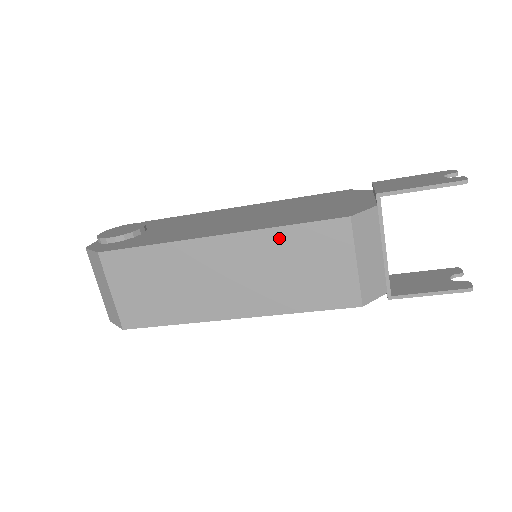
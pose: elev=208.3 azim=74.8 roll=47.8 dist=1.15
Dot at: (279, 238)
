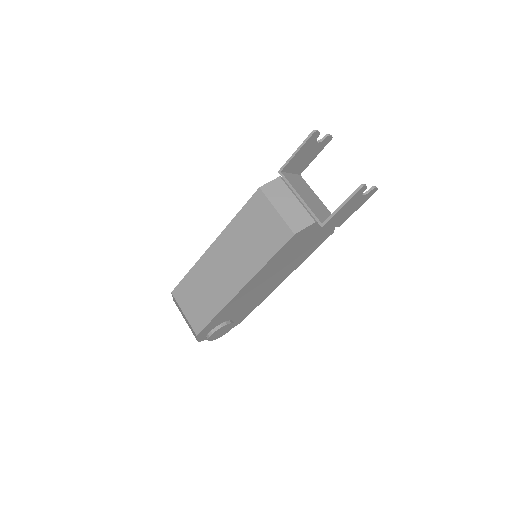
Dot at: (237, 224)
